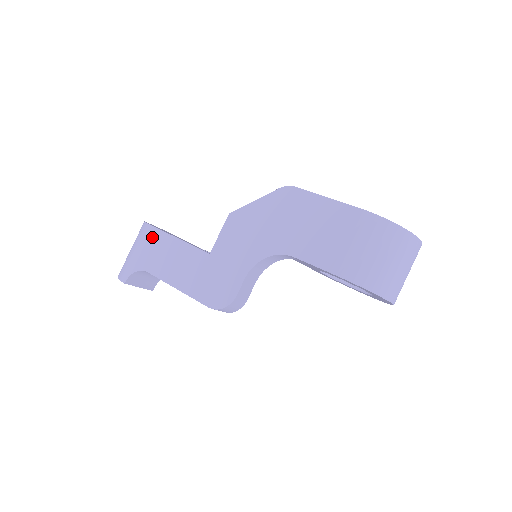
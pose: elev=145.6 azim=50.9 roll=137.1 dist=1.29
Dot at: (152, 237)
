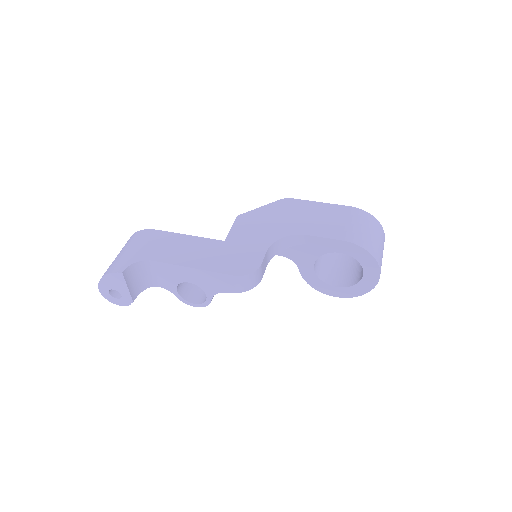
Dot at: (154, 236)
